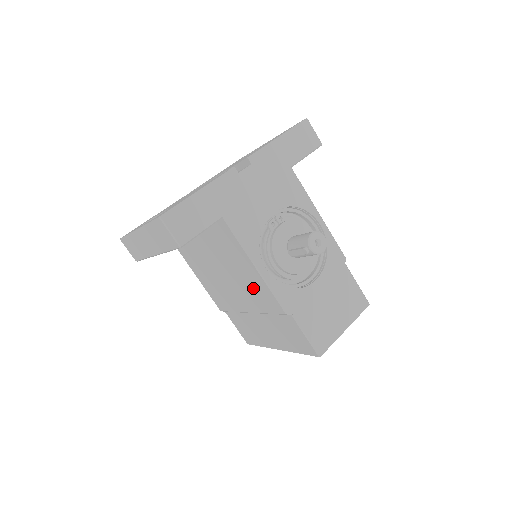
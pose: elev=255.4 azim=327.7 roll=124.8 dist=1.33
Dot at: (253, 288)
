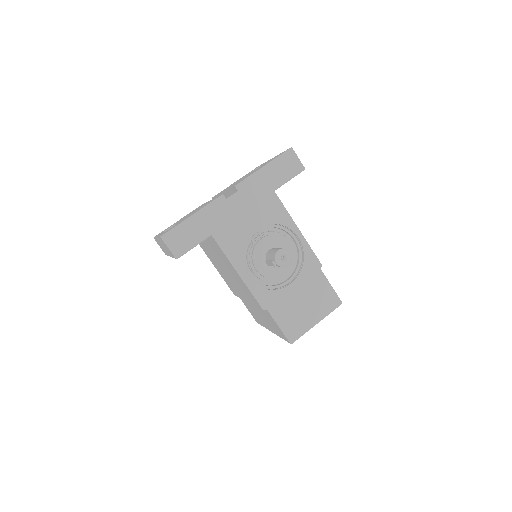
Dot at: (242, 286)
